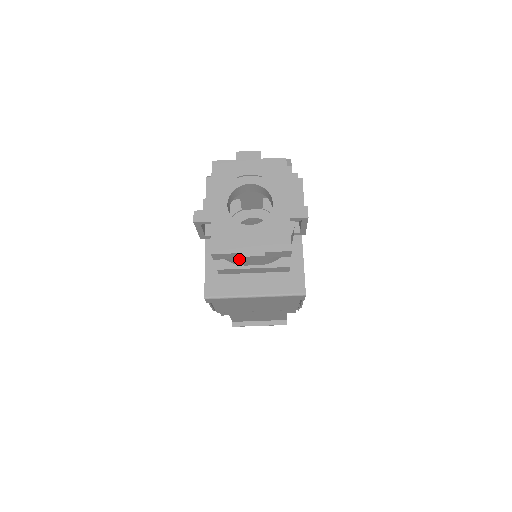
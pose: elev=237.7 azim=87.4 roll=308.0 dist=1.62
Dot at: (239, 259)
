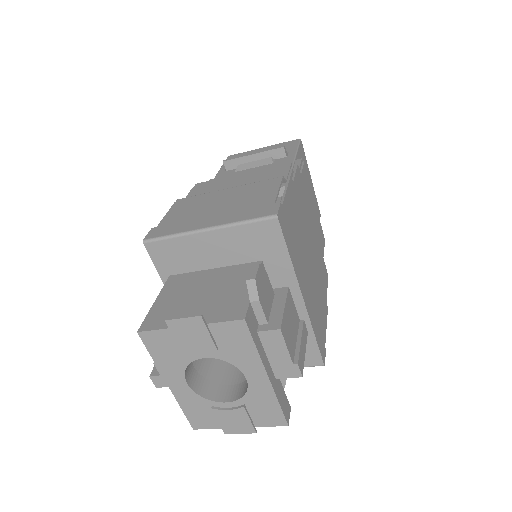
Dot at: occluded
